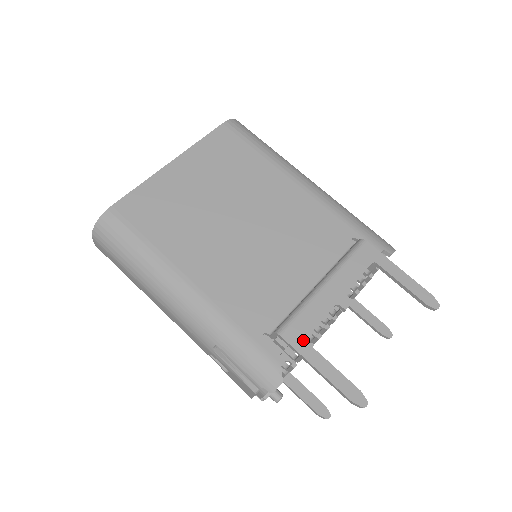
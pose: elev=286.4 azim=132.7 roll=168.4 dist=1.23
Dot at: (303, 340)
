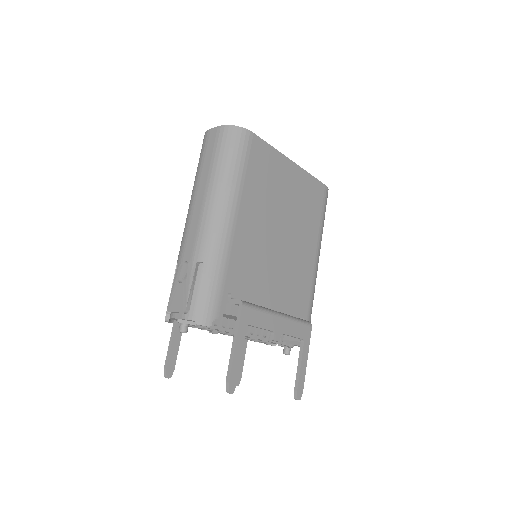
Dot at: (247, 323)
